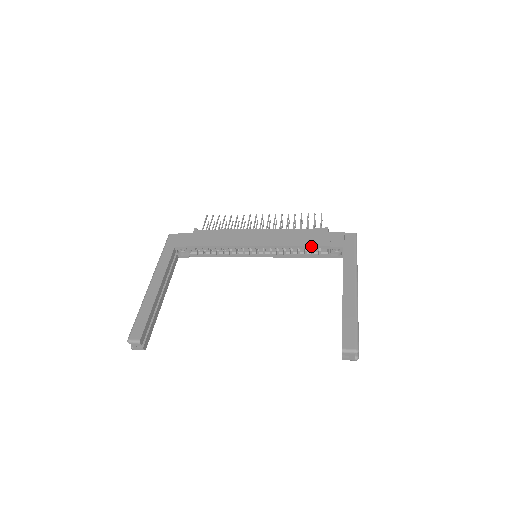
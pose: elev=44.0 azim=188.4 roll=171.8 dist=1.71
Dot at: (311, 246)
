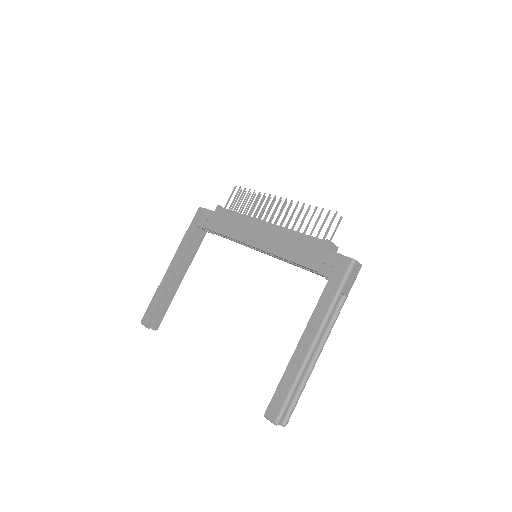
Dot at: (300, 265)
